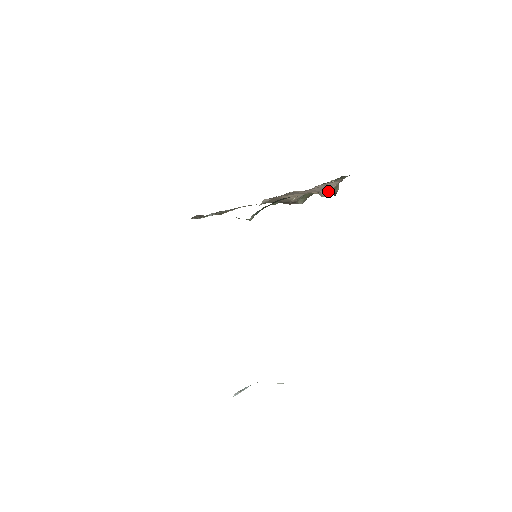
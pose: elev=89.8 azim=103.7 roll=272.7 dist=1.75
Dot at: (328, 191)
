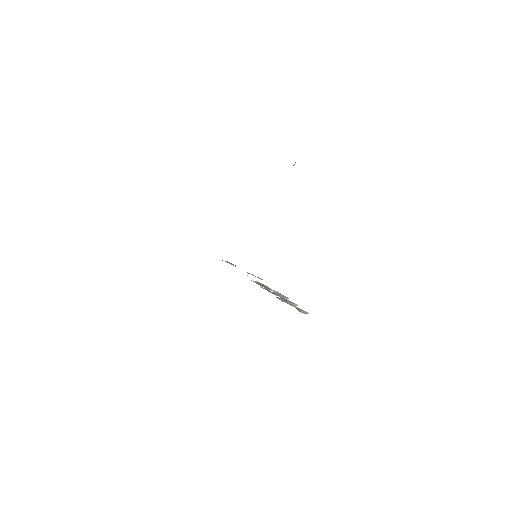
Dot at: occluded
